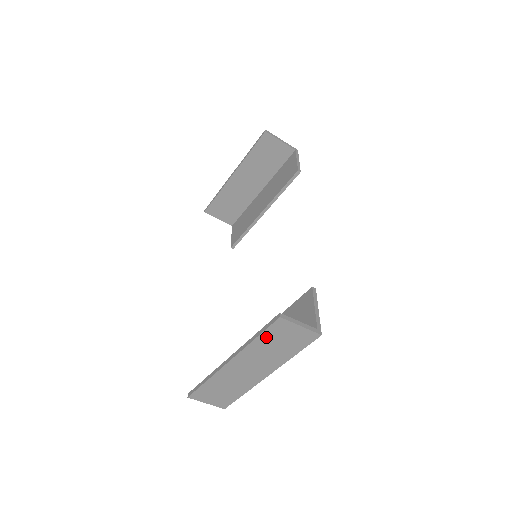
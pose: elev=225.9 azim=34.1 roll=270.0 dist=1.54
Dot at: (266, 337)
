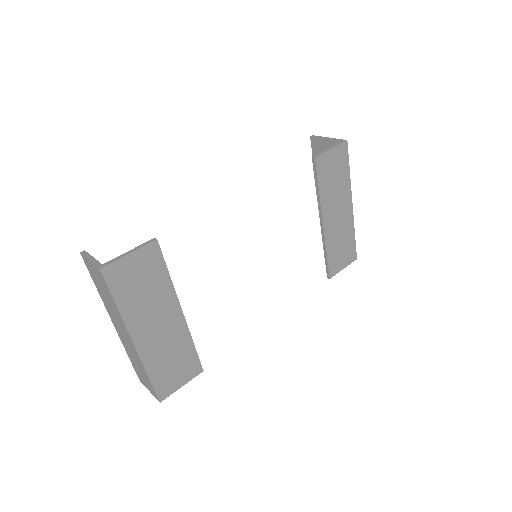
Dot at: (96, 282)
